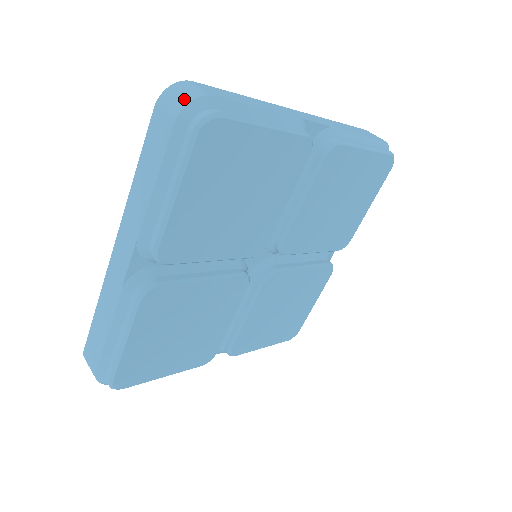
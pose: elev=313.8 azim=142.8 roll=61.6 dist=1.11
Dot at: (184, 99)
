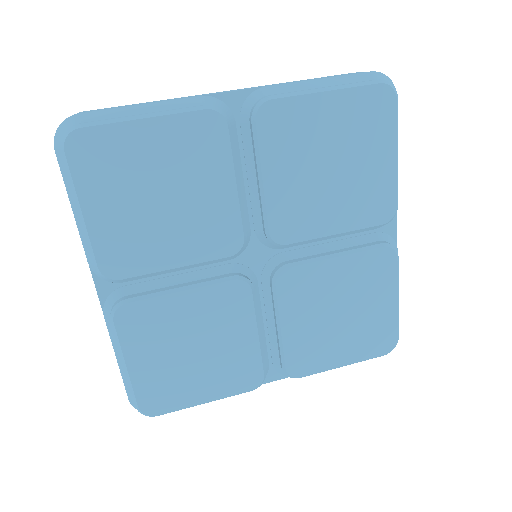
Dot at: occluded
